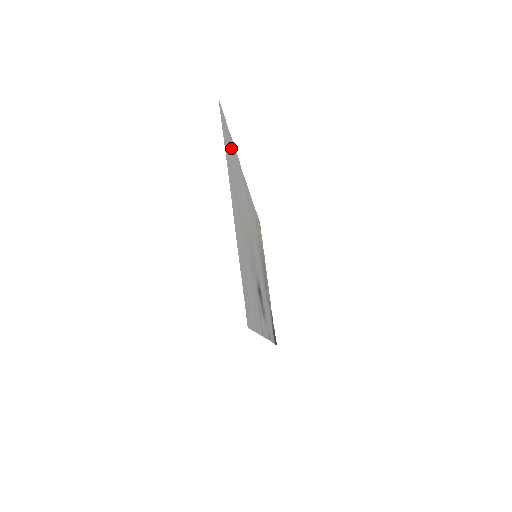
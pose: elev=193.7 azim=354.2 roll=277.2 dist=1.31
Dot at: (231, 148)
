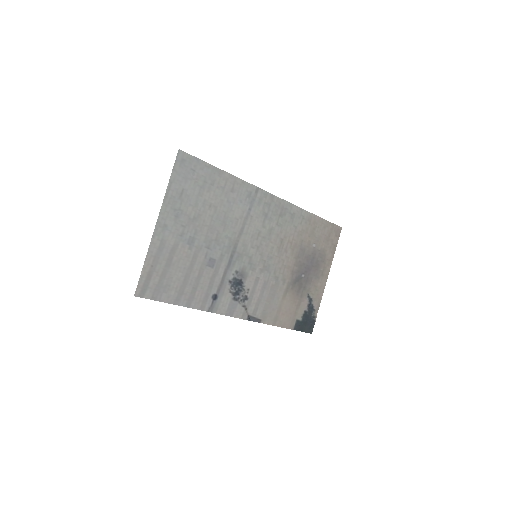
Dot at: (208, 178)
